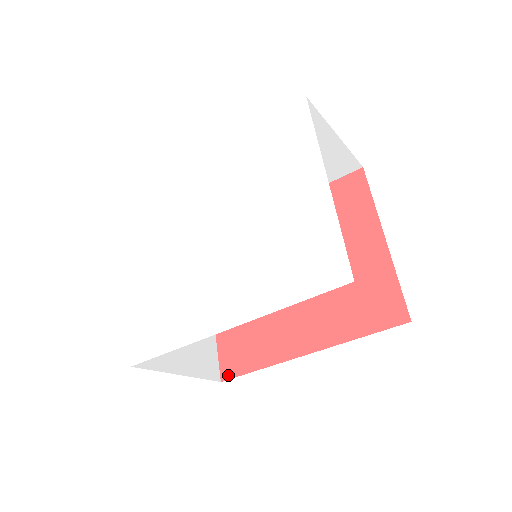
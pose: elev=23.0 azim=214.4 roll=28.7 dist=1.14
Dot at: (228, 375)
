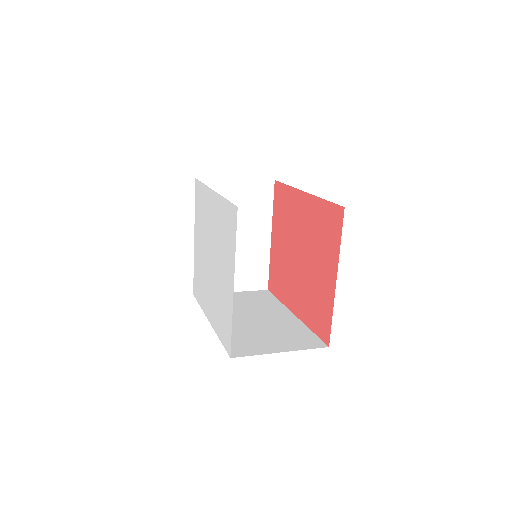
Dot at: (270, 289)
